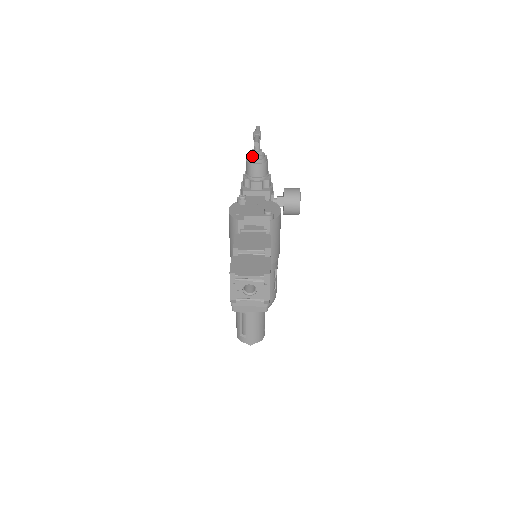
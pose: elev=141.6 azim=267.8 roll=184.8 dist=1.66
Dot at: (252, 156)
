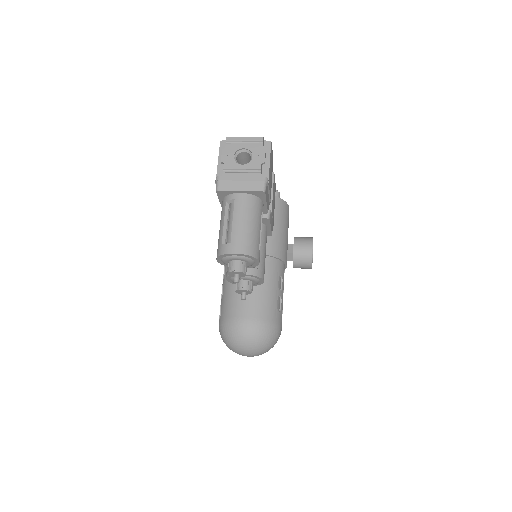
Dot at: occluded
